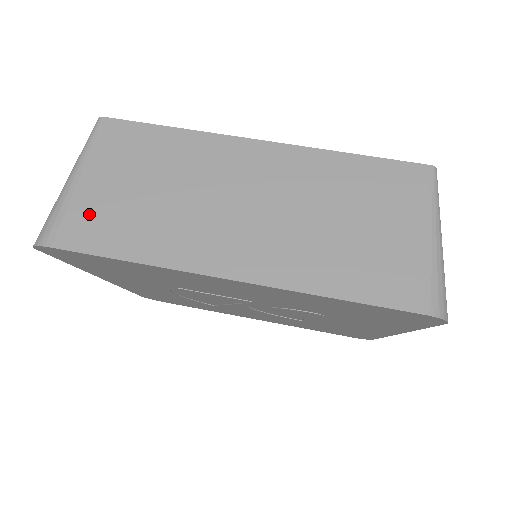
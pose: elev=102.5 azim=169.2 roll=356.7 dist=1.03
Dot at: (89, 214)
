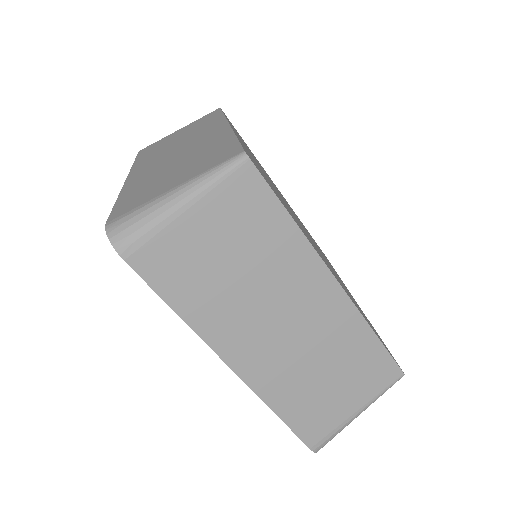
Dot at: (173, 252)
